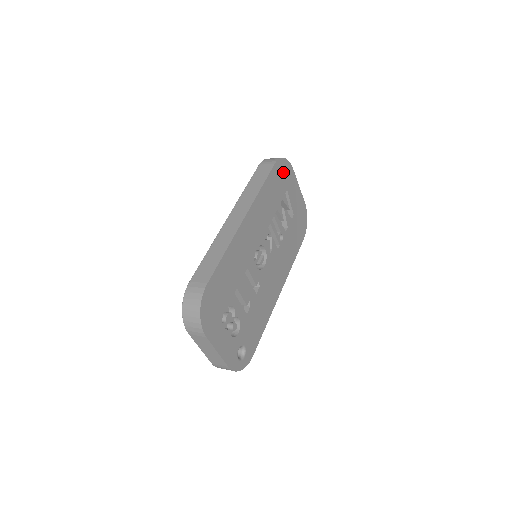
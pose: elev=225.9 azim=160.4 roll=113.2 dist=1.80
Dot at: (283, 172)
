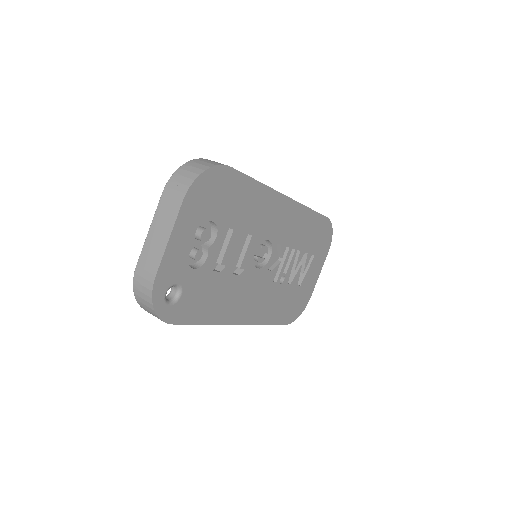
Dot at: (324, 237)
